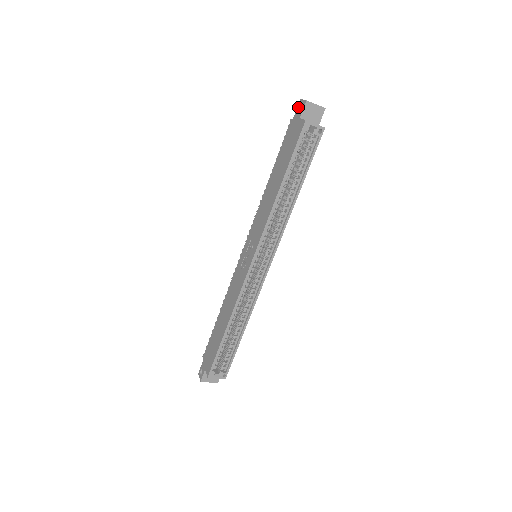
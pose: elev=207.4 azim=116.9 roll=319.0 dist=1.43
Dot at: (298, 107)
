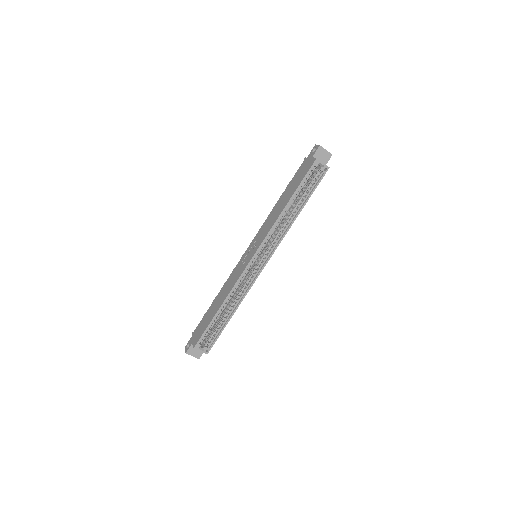
Dot at: (313, 150)
